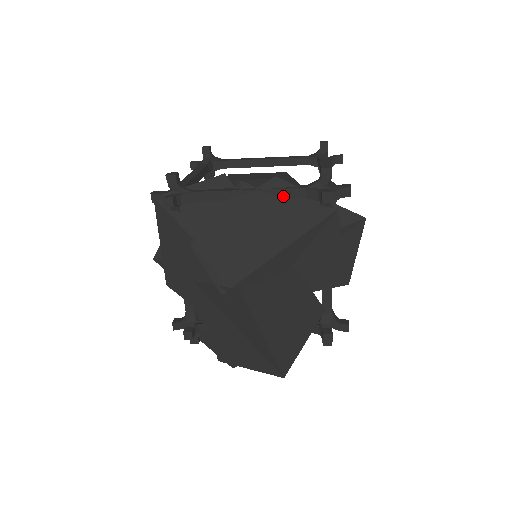
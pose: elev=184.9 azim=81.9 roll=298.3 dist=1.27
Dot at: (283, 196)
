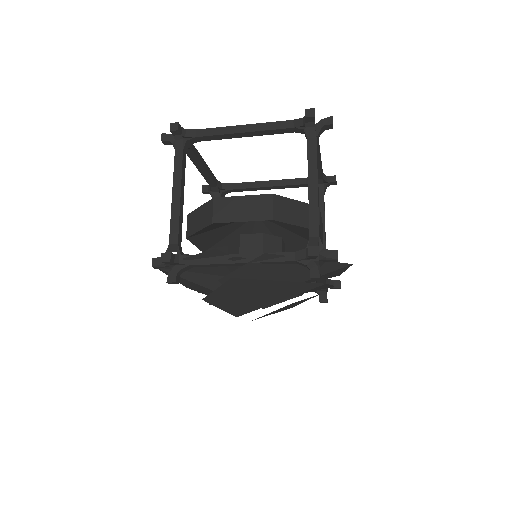
Dot at: (275, 264)
